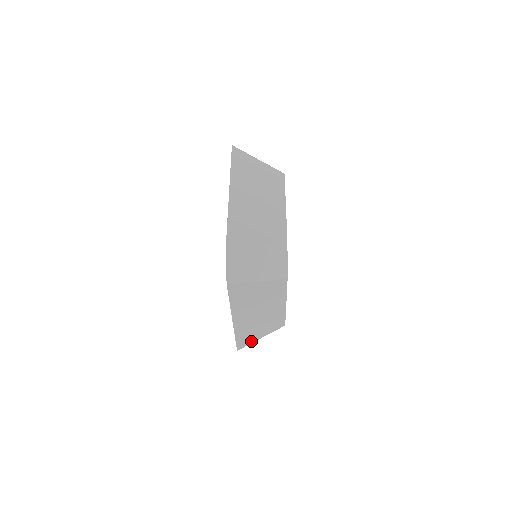
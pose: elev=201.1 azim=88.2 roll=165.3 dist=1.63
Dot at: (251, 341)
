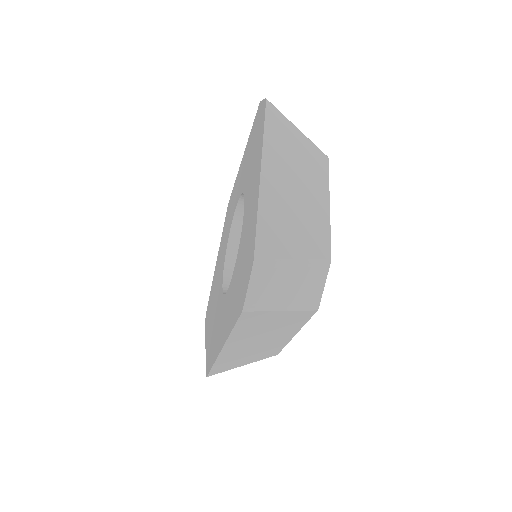
Dot at: (229, 368)
